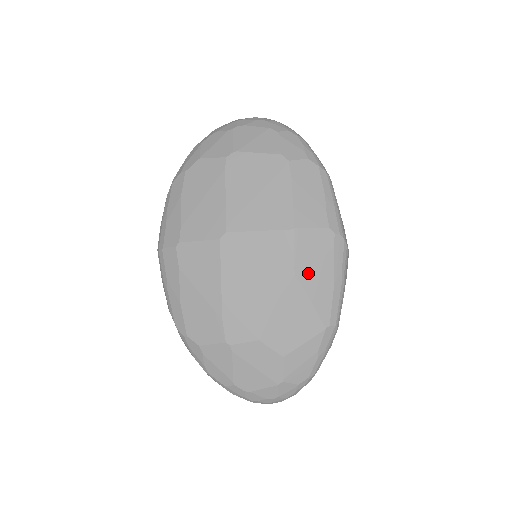
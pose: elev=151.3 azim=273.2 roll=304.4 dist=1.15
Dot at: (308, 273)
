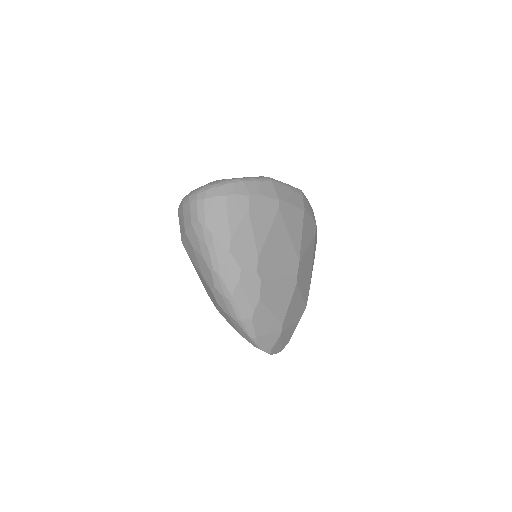
Dot at: occluded
